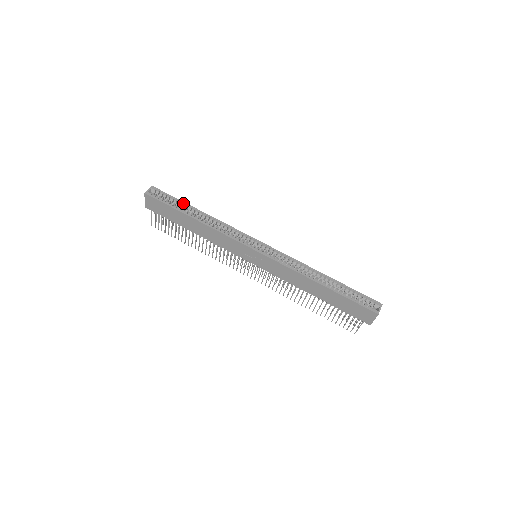
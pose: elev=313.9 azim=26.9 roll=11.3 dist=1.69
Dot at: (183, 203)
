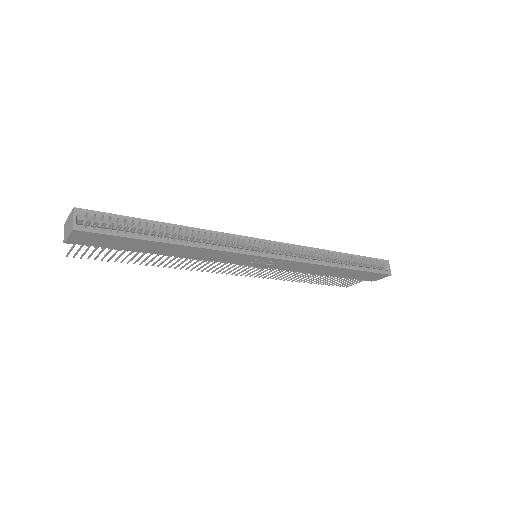
Dot at: (143, 222)
